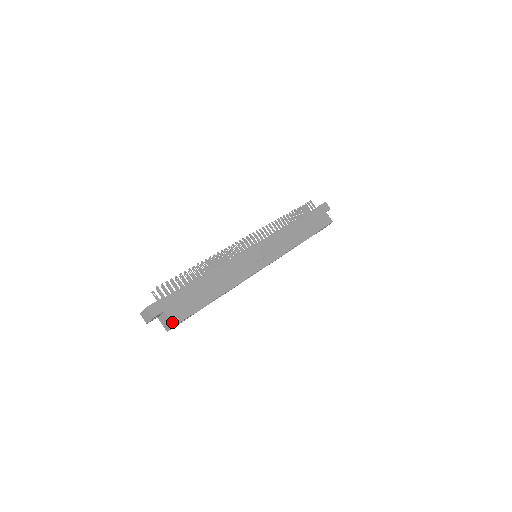
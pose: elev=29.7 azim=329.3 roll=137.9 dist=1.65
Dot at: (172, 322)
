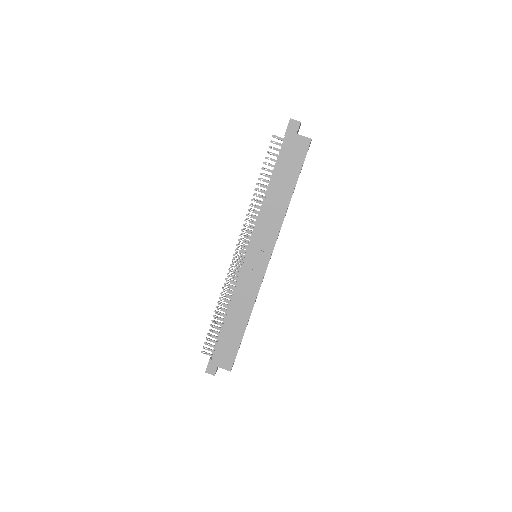
Dot at: (227, 370)
